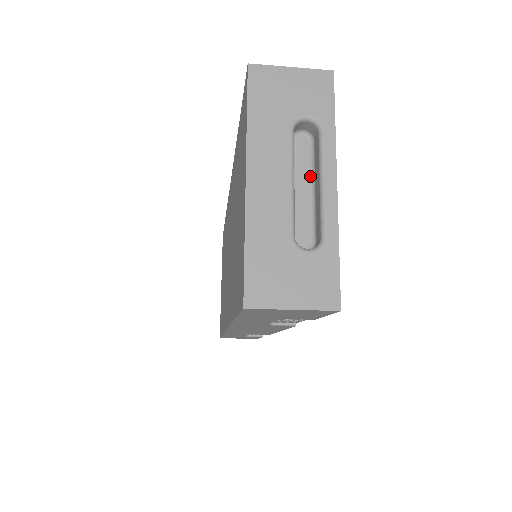
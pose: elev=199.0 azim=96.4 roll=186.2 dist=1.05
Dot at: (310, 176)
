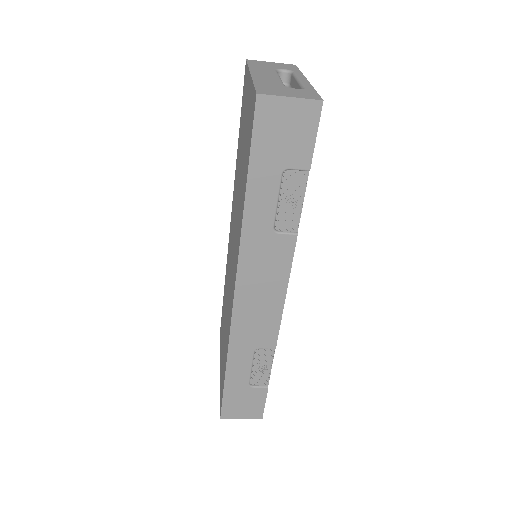
Dot at: occluded
